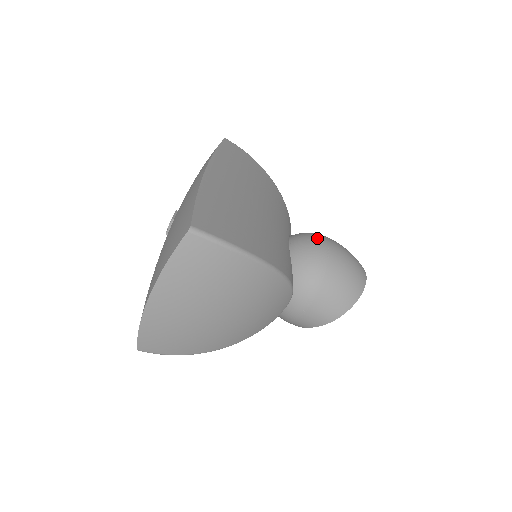
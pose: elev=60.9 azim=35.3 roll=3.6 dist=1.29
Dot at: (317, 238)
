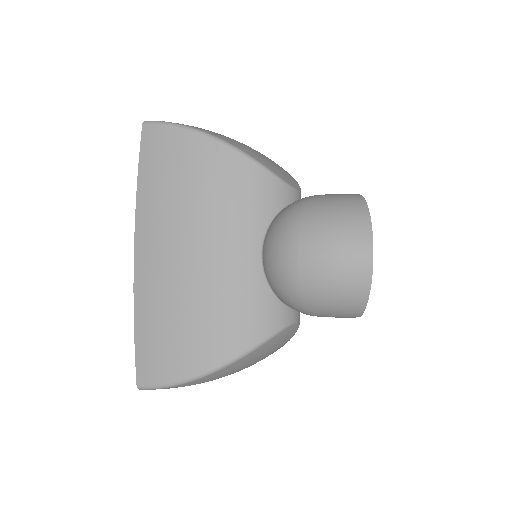
Dot at: (281, 251)
